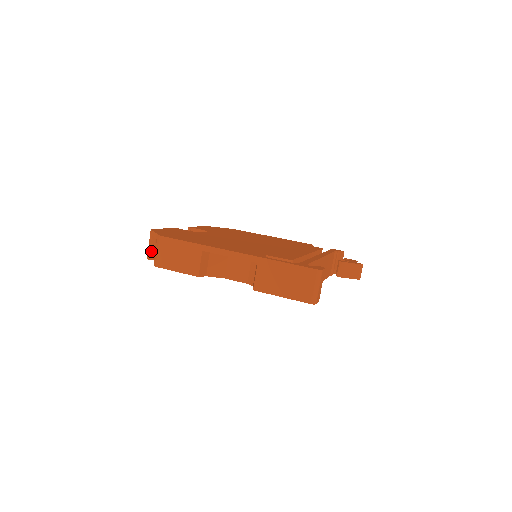
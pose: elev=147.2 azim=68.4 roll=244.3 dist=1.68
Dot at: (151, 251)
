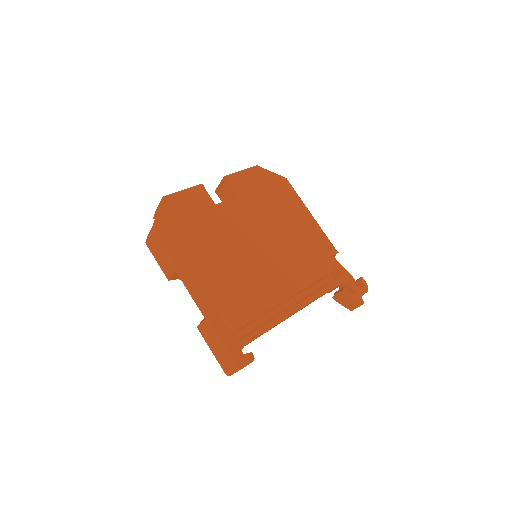
Dot at: occluded
